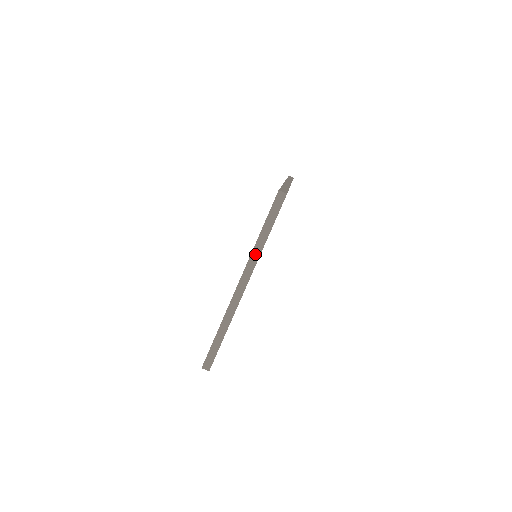
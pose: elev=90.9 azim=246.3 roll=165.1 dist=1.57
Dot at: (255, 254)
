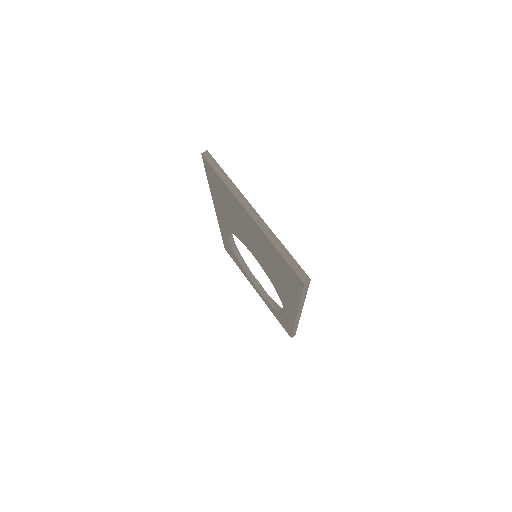
Dot at: (234, 191)
